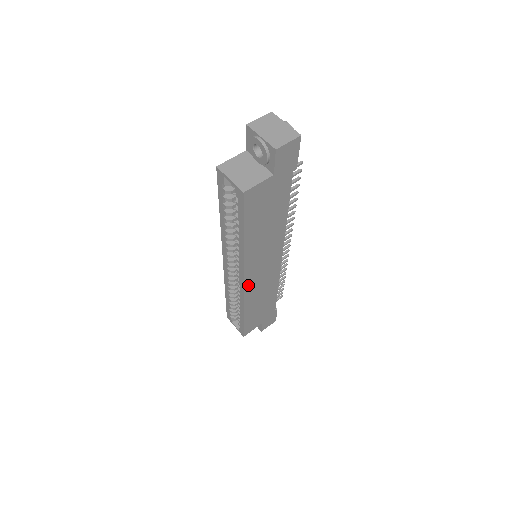
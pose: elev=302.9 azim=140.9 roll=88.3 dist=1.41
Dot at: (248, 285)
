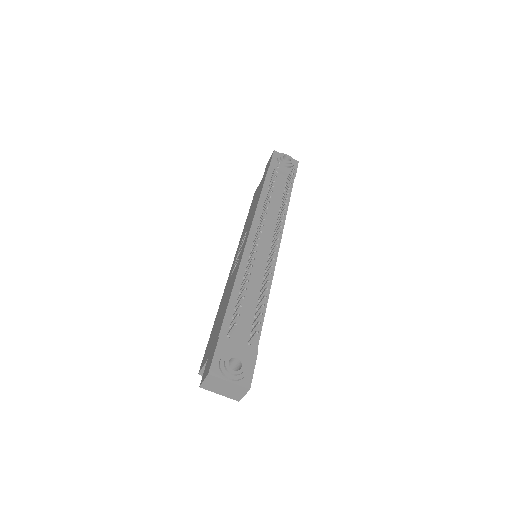
Dot at: occluded
